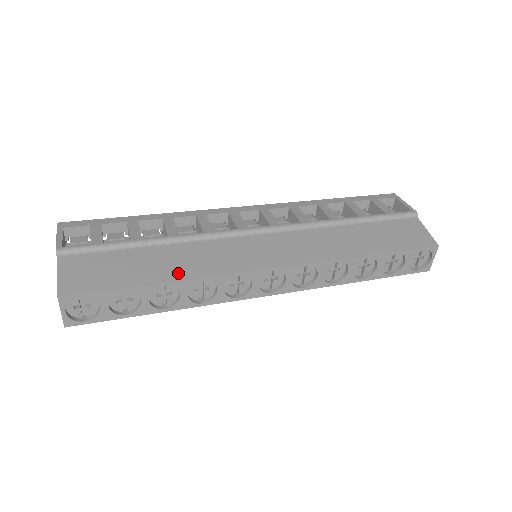
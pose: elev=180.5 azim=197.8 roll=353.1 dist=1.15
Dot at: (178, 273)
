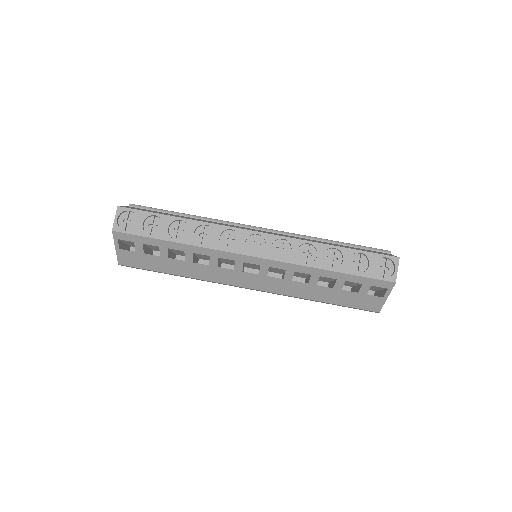
Dot at: (192, 219)
